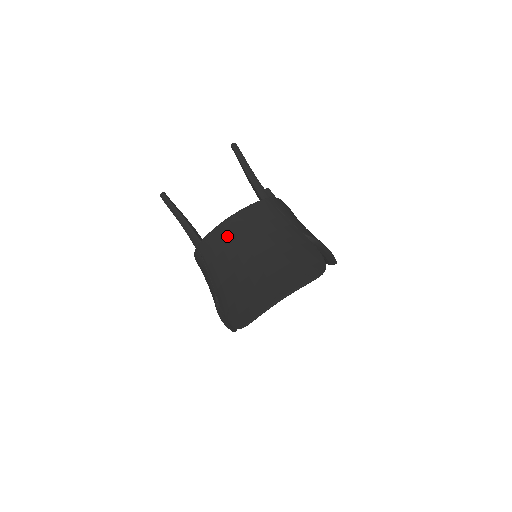
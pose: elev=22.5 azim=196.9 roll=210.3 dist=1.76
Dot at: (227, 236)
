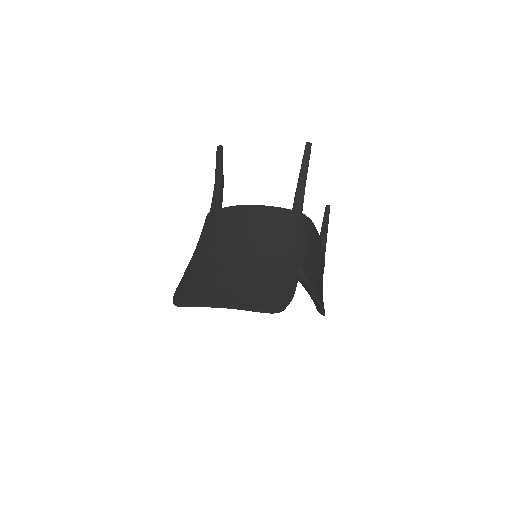
Dot at: (236, 220)
